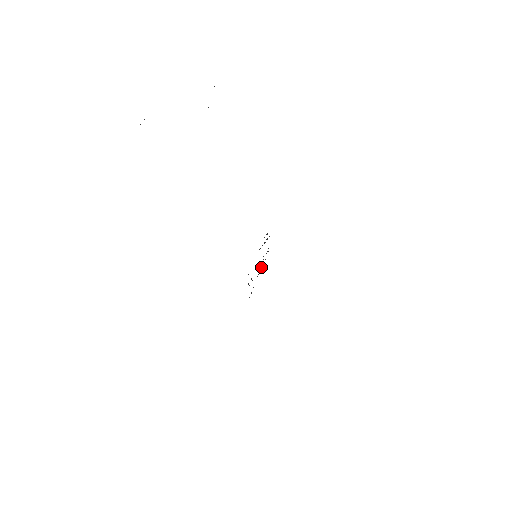
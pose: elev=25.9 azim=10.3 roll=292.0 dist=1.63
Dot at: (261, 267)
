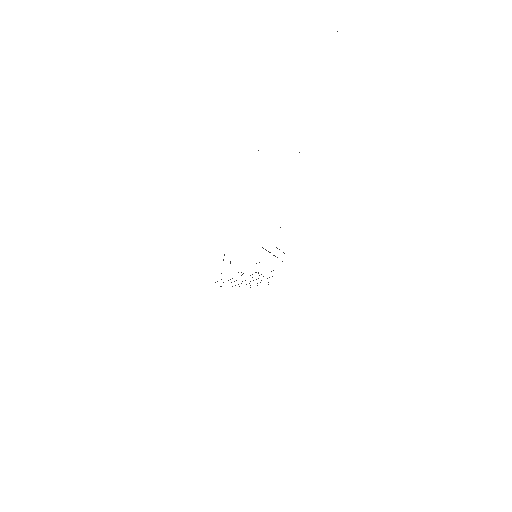
Dot at: occluded
